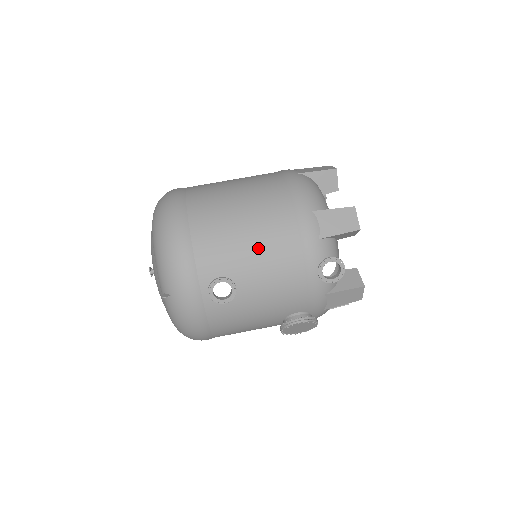
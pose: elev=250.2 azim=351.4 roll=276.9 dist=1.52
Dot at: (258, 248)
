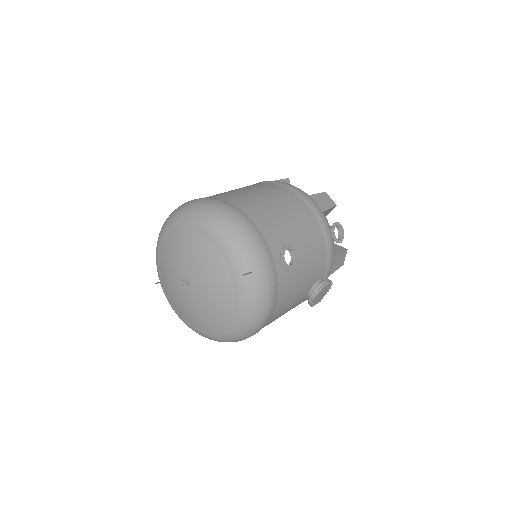
Dot at: (295, 222)
